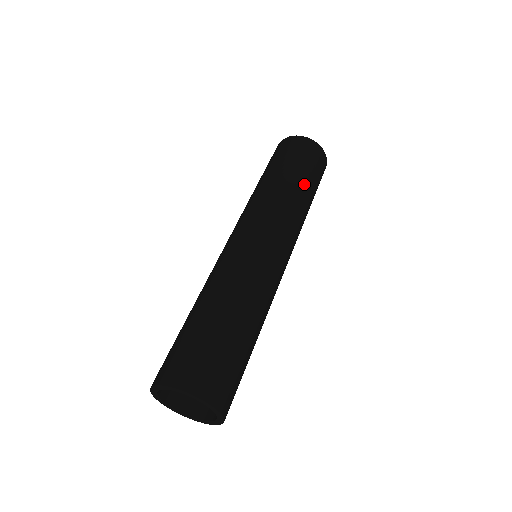
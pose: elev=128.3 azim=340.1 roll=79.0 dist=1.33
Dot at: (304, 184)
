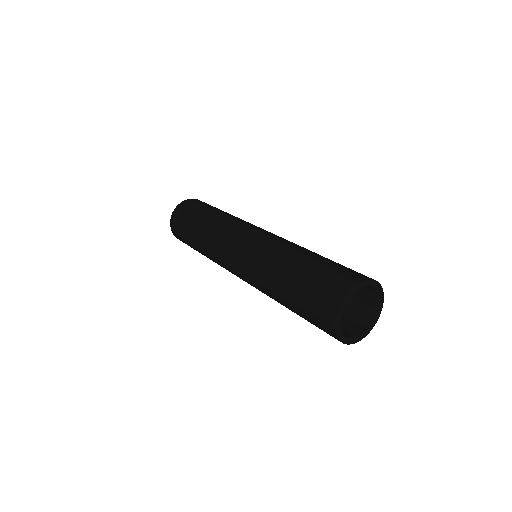
Dot at: occluded
